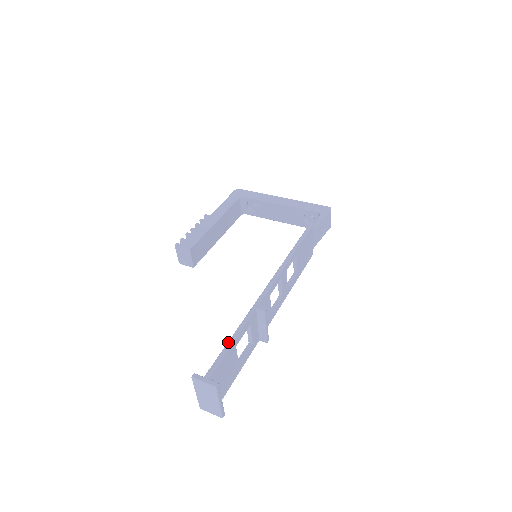
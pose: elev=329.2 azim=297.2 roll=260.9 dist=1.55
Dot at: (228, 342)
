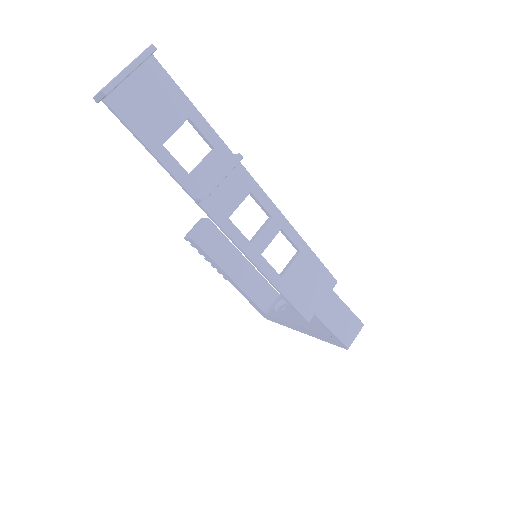
Dot at: (190, 104)
